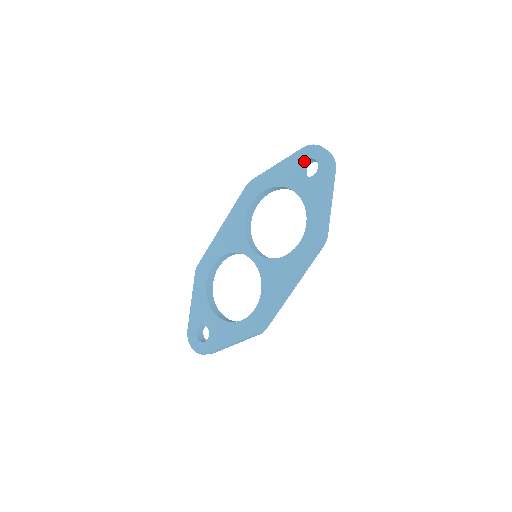
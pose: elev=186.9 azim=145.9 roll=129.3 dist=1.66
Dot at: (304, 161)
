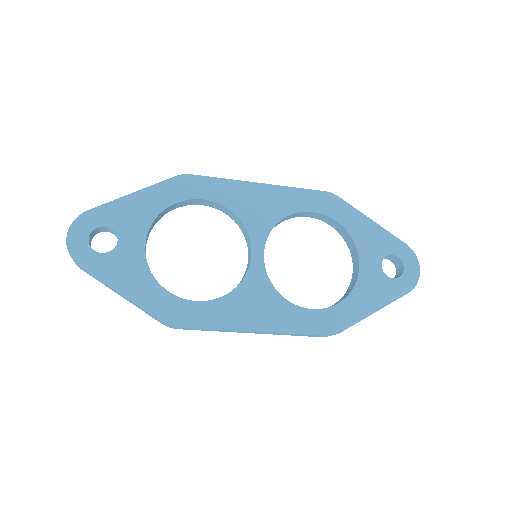
Dot at: (395, 255)
